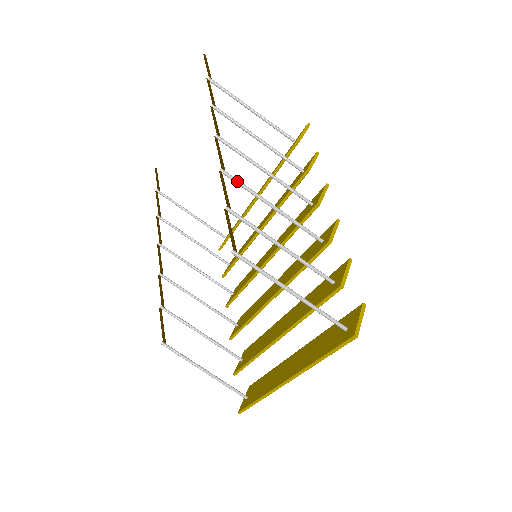
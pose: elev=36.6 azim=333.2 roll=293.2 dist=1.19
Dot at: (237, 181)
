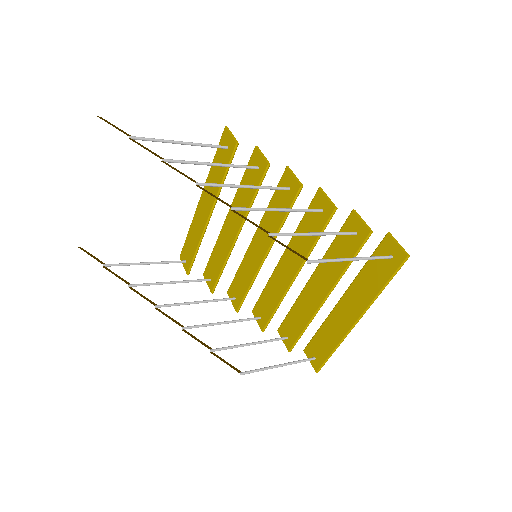
Dot at: (248, 209)
